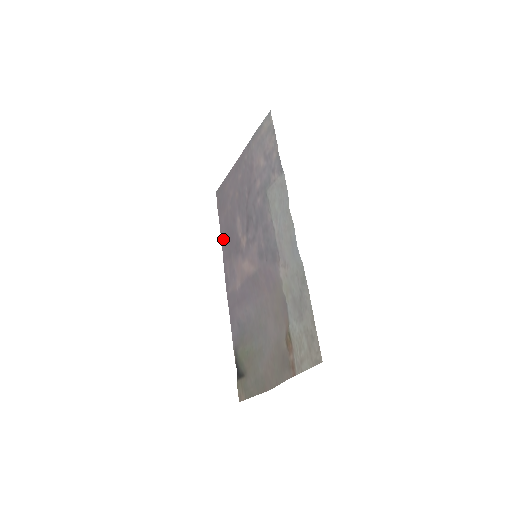
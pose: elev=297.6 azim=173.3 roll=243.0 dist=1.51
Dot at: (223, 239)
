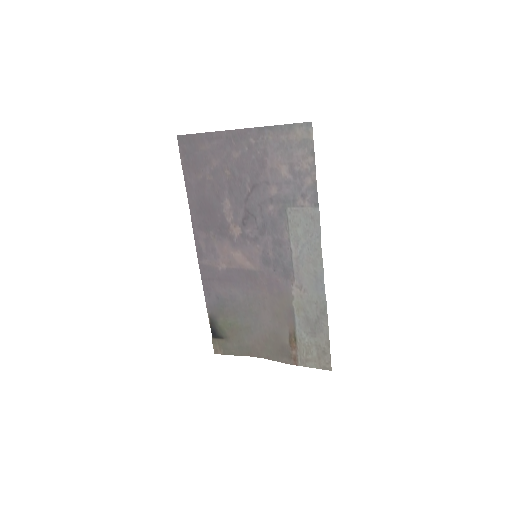
Dot at: (193, 204)
